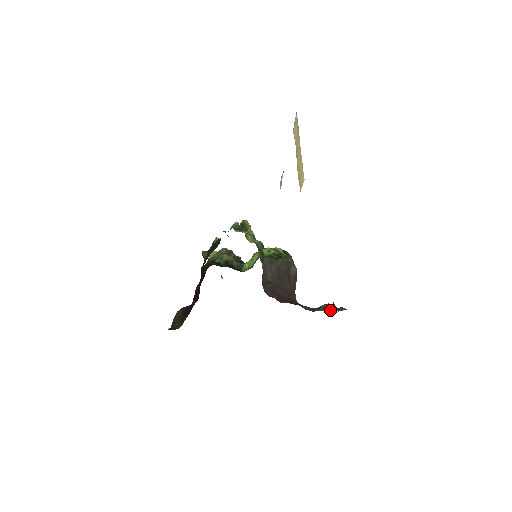
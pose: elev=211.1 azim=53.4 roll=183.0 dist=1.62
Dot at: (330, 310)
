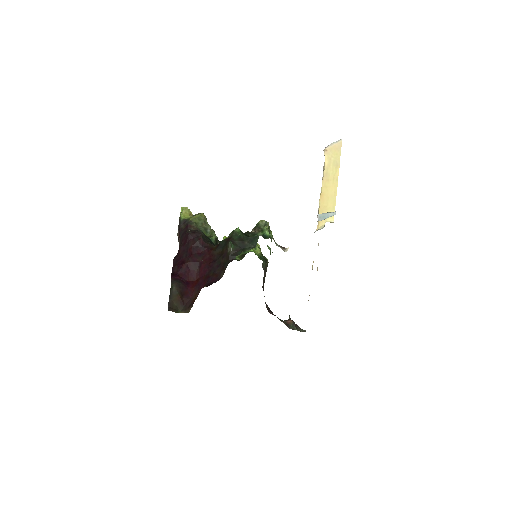
Dot at: (296, 329)
